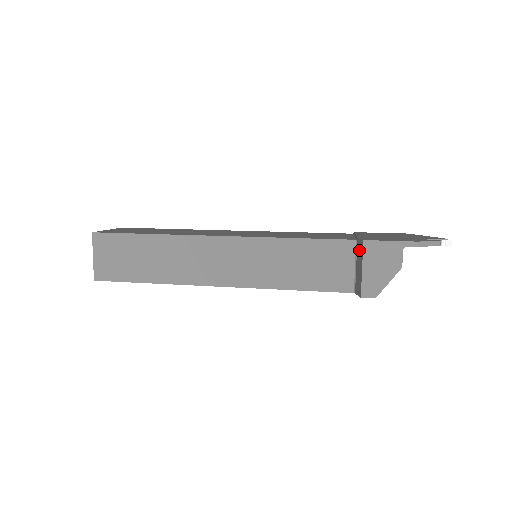
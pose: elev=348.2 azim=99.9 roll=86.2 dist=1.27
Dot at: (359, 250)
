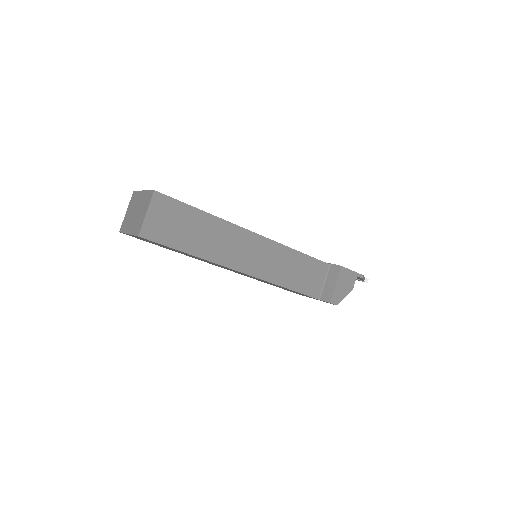
Dot at: (333, 271)
